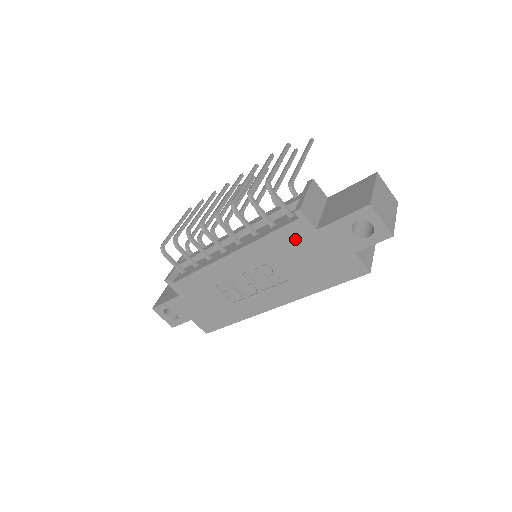
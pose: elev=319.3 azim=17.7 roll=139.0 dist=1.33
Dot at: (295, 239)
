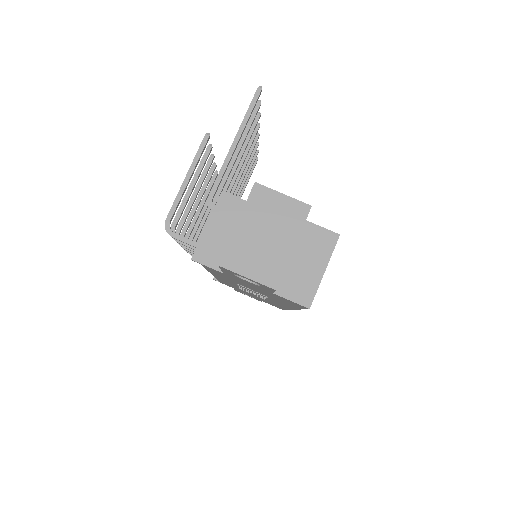
Dot at: occluded
